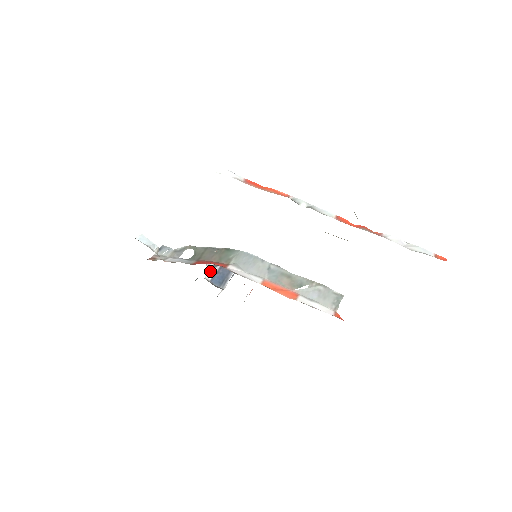
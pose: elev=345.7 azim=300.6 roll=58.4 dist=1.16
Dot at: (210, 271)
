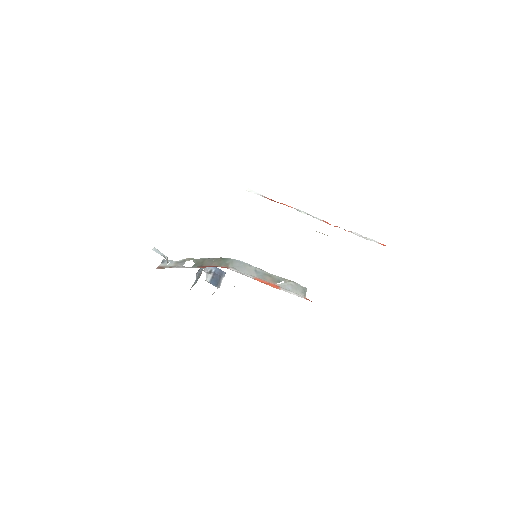
Dot at: (207, 276)
